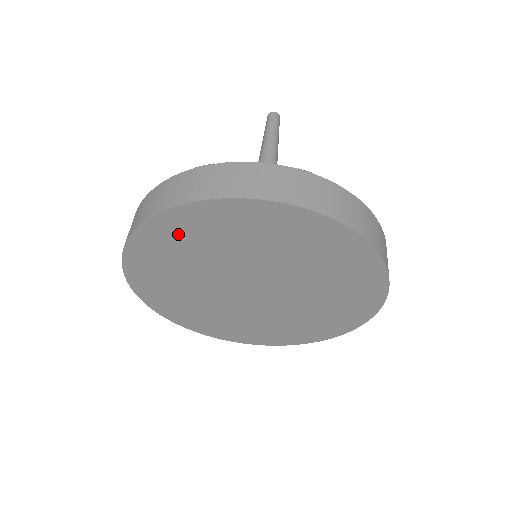
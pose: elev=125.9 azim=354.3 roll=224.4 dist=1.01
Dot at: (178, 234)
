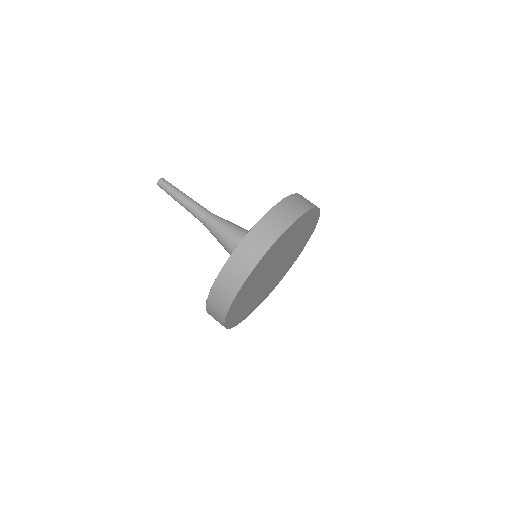
Dot at: (258, 270)
